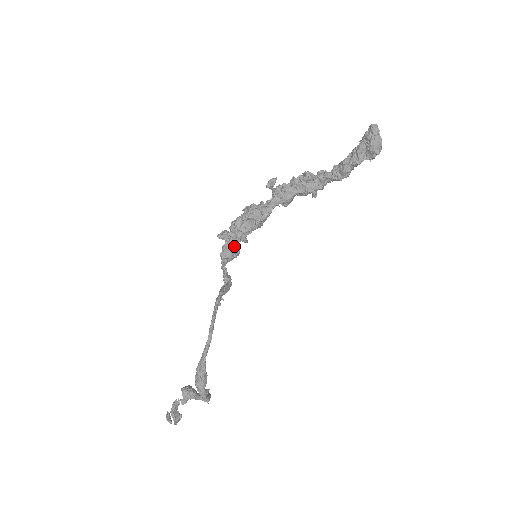
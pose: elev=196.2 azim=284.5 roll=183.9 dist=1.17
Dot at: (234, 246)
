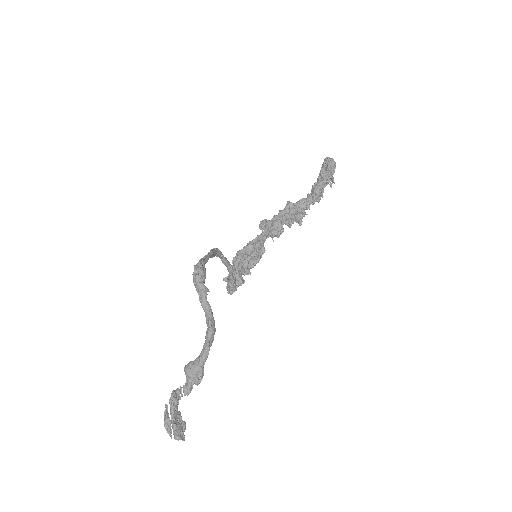
Dot at: (238, 271)
